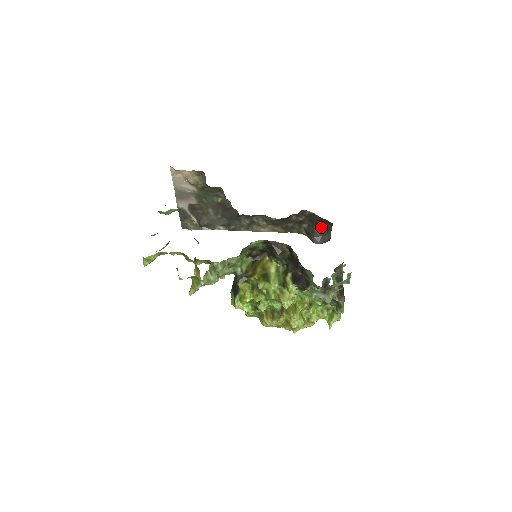
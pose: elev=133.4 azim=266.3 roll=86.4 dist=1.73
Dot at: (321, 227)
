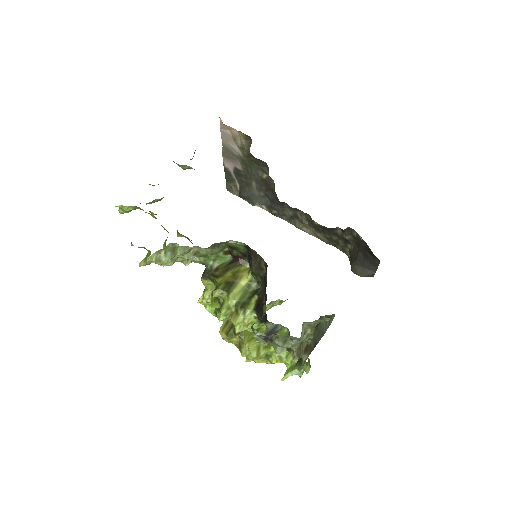
Dot at: (367, 257)
